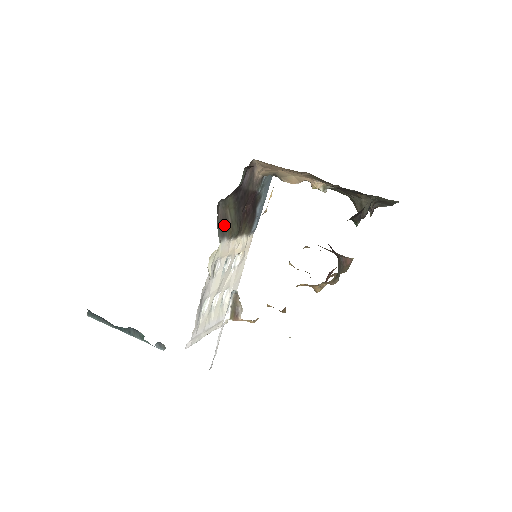
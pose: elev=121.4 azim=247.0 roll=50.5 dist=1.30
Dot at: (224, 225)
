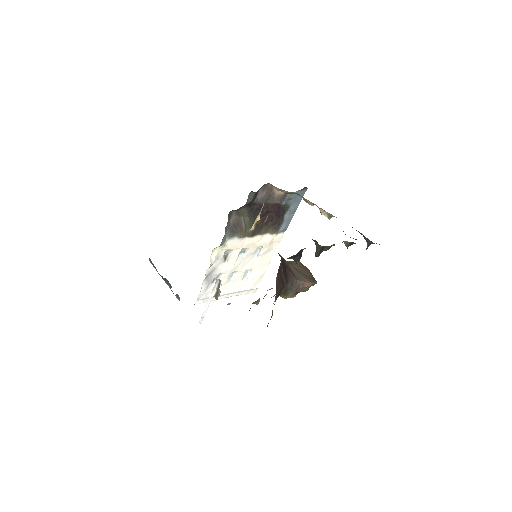
Dot at: (236, 228)
